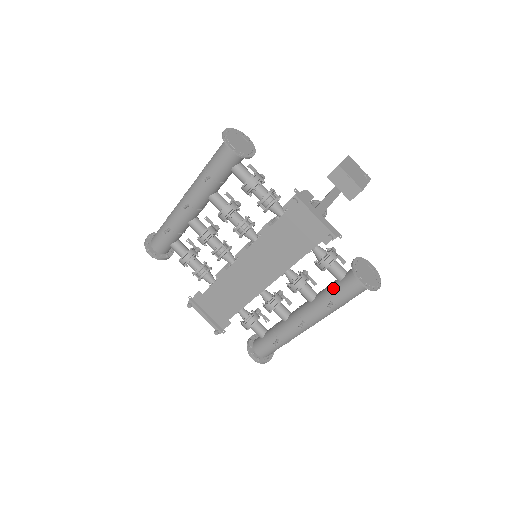
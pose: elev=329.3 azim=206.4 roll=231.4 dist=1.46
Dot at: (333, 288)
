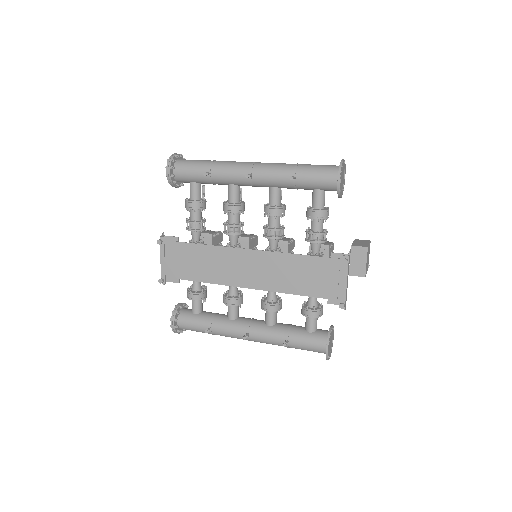
Dot at: (298, 332)
